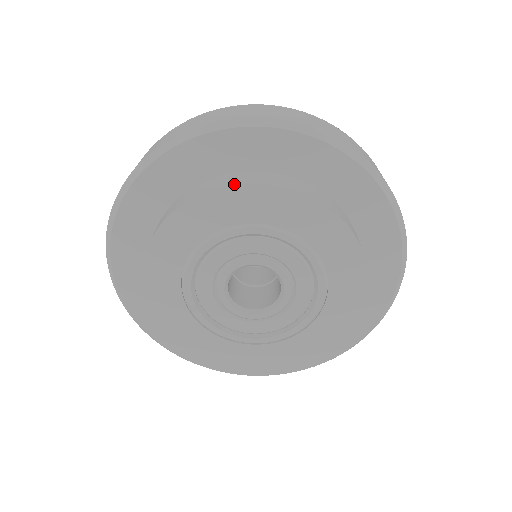
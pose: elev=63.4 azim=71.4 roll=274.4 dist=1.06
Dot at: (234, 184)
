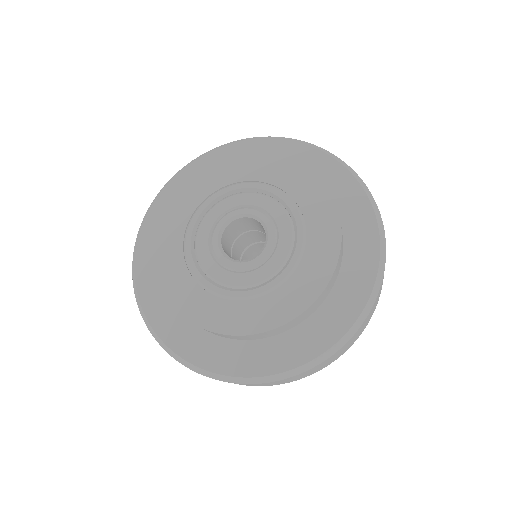
Dot at: (163, 212)
